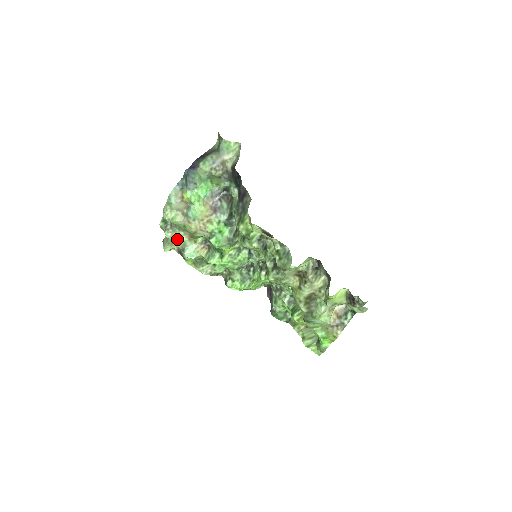
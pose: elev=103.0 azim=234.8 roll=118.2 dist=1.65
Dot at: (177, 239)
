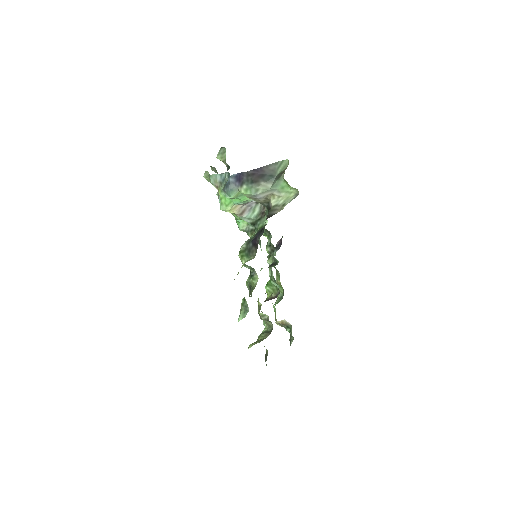
Dot at: occluded
